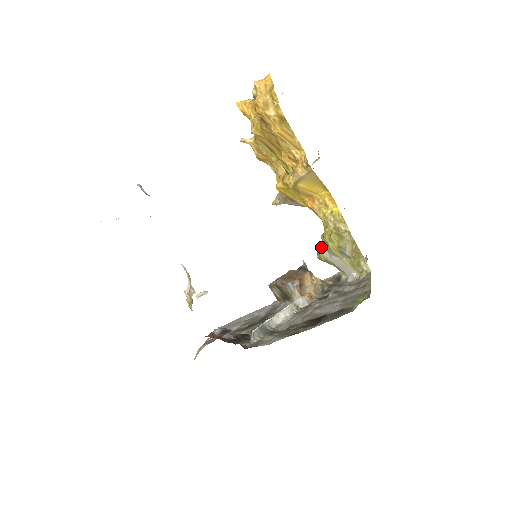
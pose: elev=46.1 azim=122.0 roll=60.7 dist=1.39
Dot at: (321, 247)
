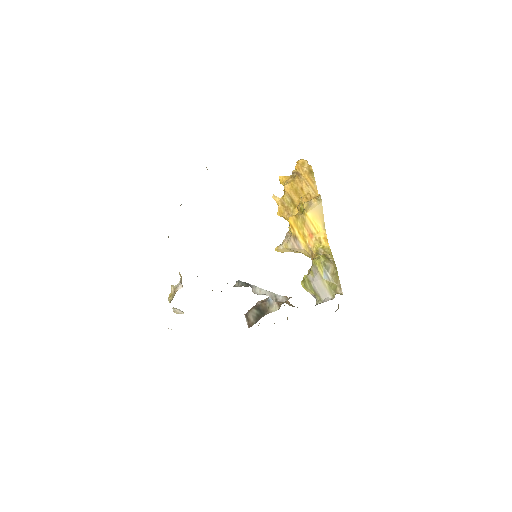
Dot at: (307, 274)
